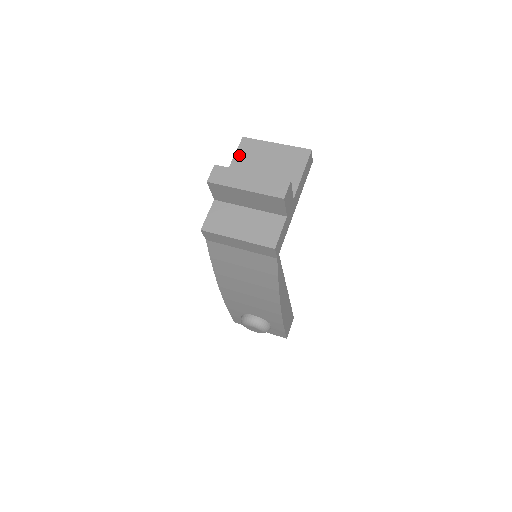
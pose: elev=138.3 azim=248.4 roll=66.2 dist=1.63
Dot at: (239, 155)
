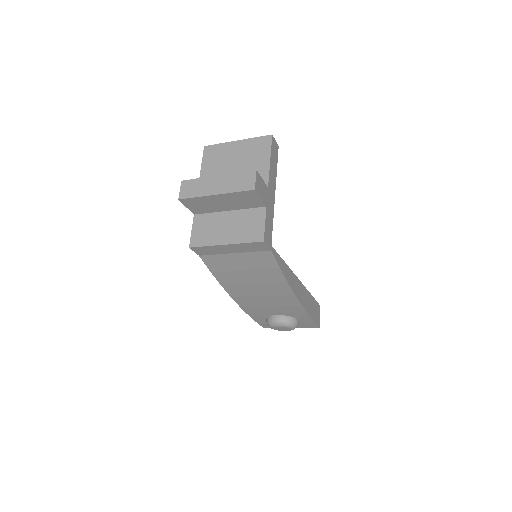
Dot at: (205, 164)
